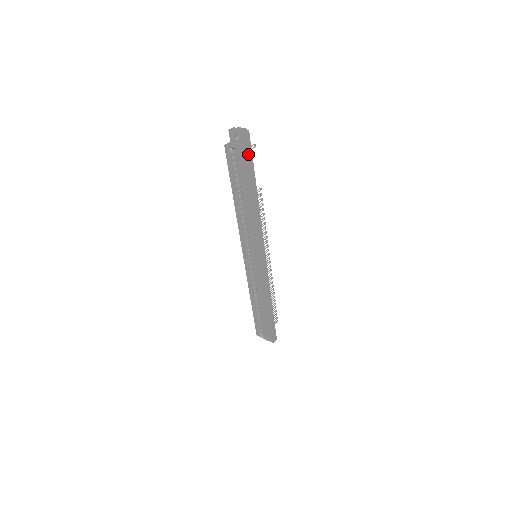
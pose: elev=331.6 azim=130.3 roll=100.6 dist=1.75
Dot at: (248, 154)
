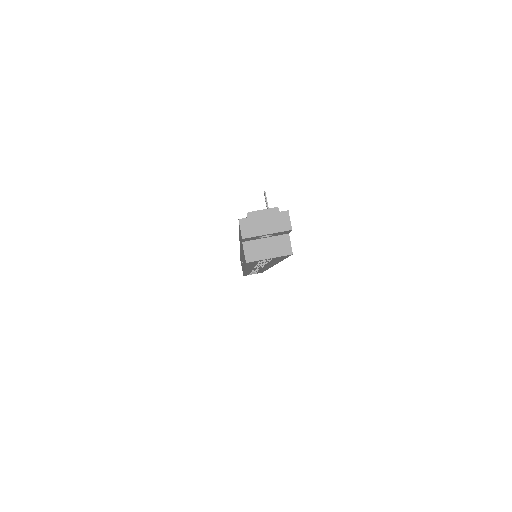
Dot at: occluded
